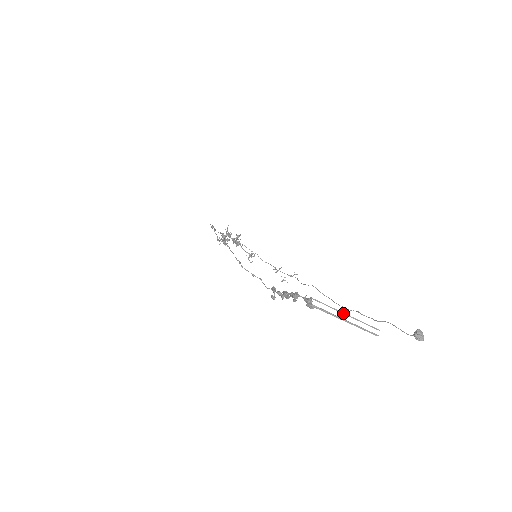
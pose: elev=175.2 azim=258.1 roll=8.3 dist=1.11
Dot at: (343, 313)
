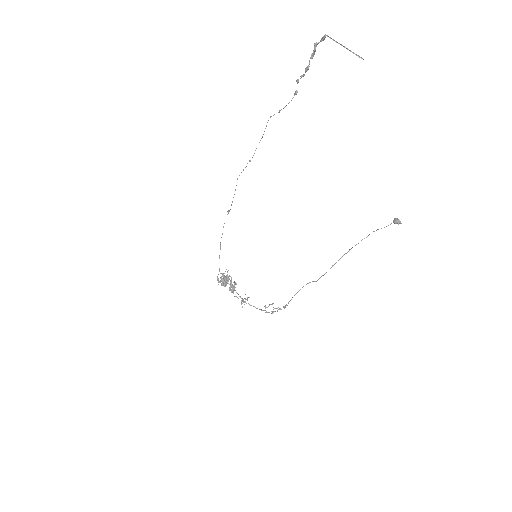
Dot at: occluded
